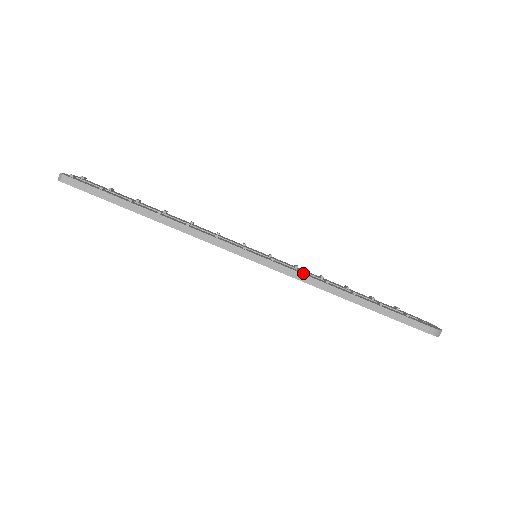
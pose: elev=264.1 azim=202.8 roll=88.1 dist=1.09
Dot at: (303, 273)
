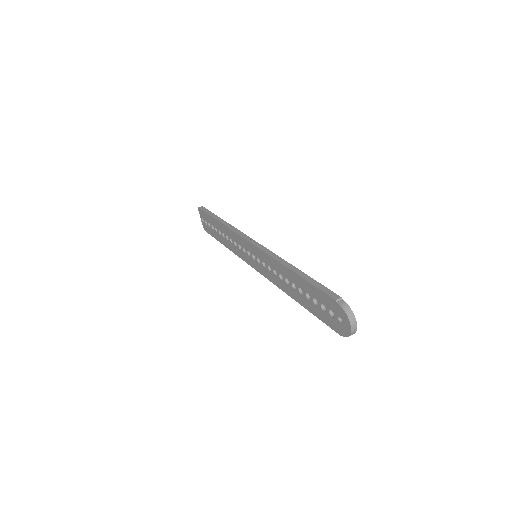
Dot at: occluded
